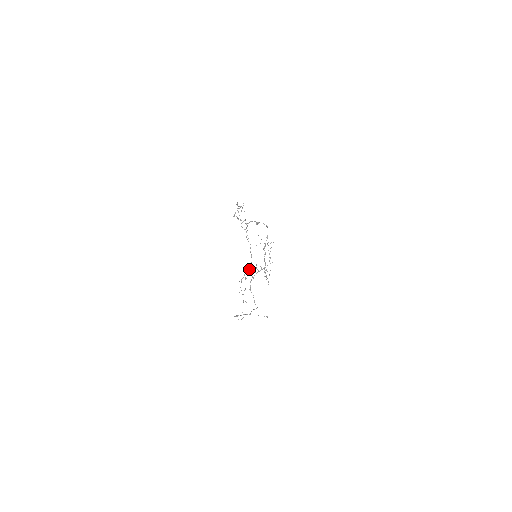
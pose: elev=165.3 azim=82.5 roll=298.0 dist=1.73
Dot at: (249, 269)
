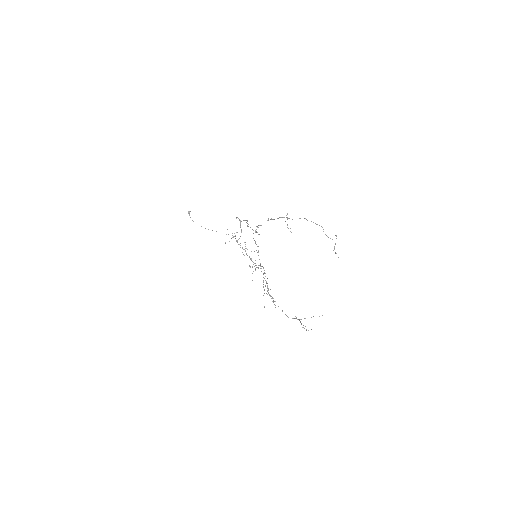
Dot at: (265, 273)
